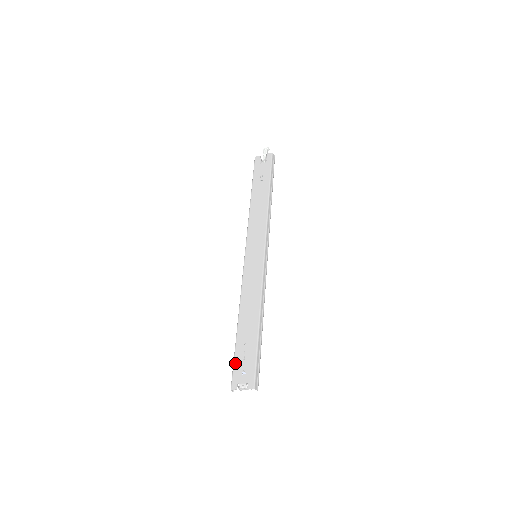
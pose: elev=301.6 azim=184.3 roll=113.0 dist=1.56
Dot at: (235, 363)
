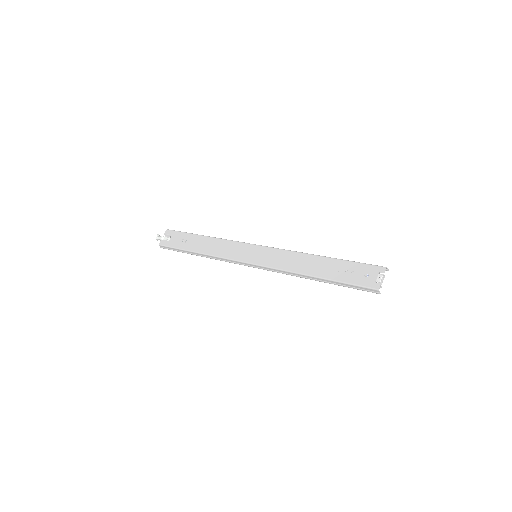
Dot at: (354, 283)
